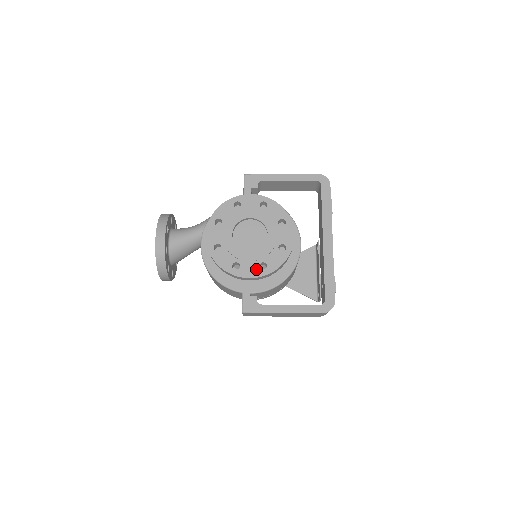
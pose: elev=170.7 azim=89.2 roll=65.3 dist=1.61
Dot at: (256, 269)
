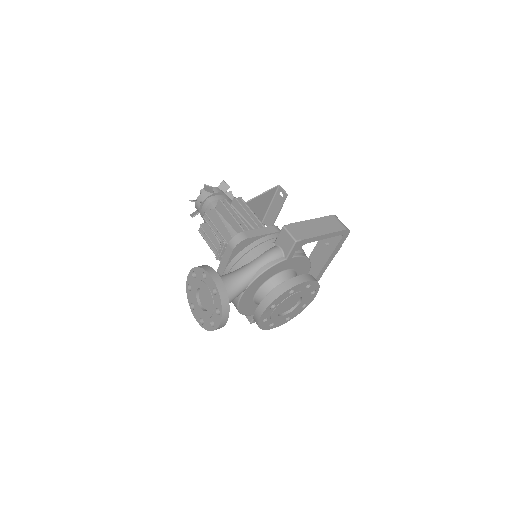
Dot at: (283, 322)
